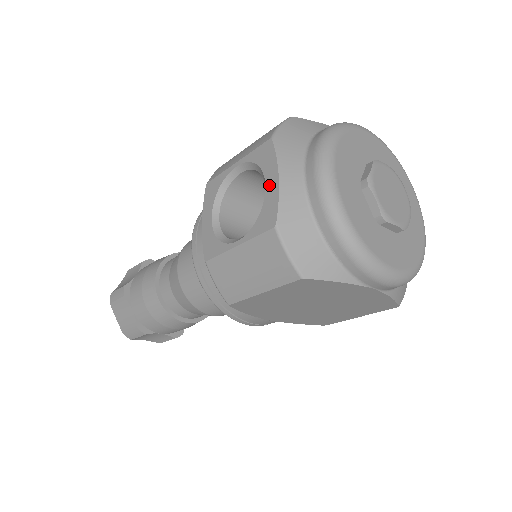
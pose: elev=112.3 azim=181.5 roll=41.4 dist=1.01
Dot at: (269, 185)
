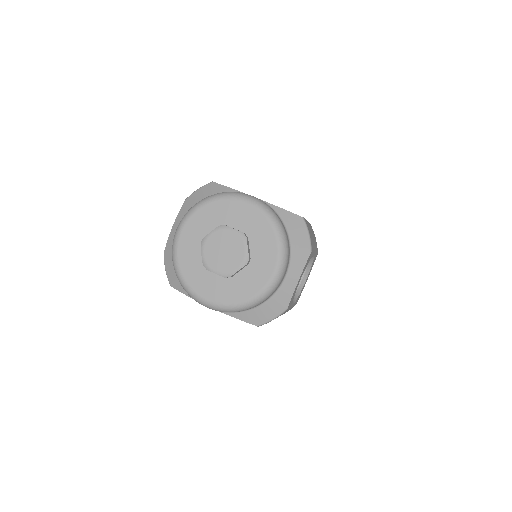
Dot at: occluded
